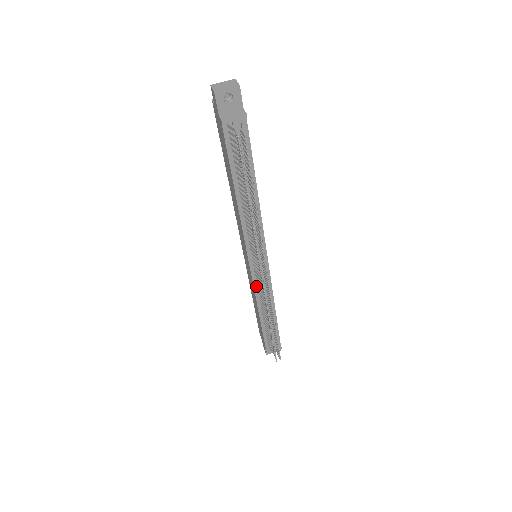
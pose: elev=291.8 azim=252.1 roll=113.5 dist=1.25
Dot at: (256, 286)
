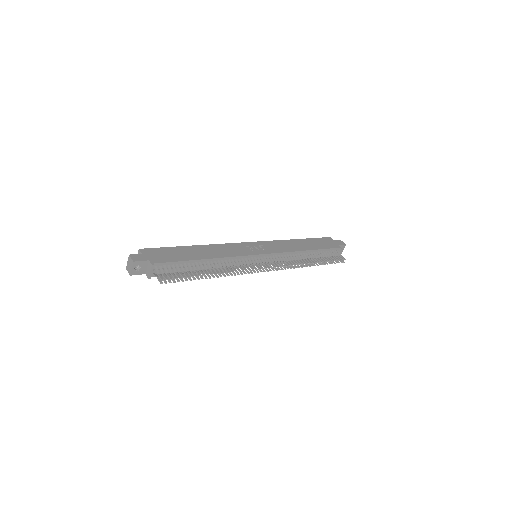
Dot at: occluded
